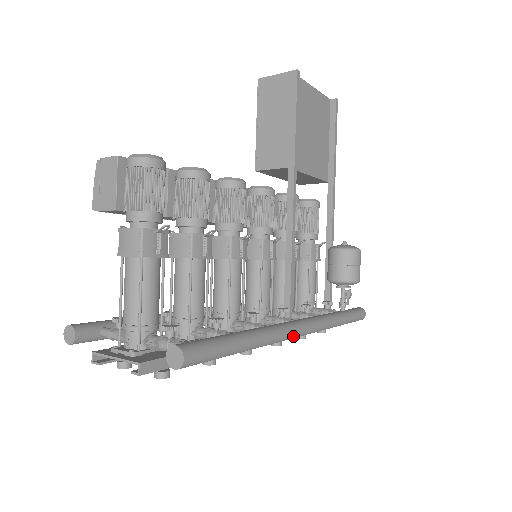
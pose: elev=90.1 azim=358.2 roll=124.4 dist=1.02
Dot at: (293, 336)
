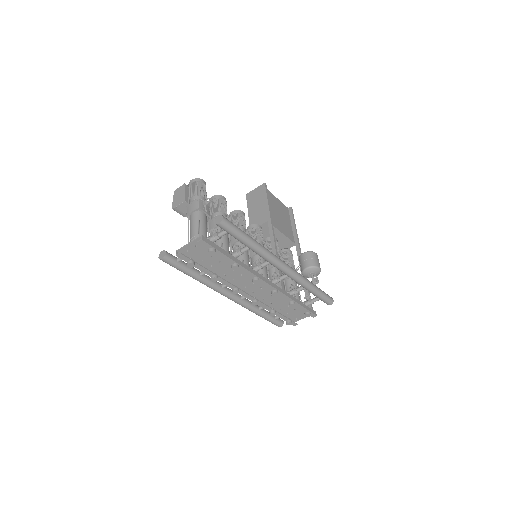
Dot at: (280, 262)
